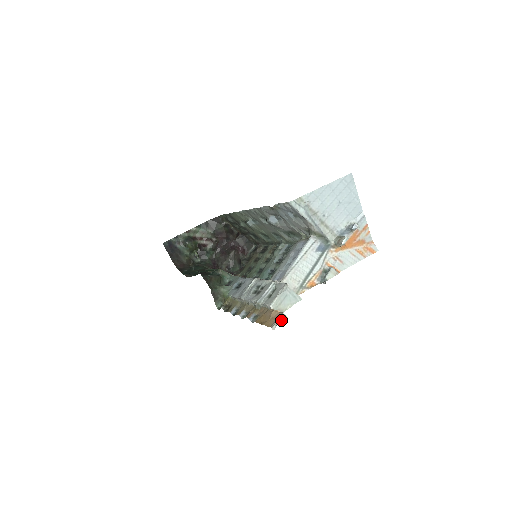
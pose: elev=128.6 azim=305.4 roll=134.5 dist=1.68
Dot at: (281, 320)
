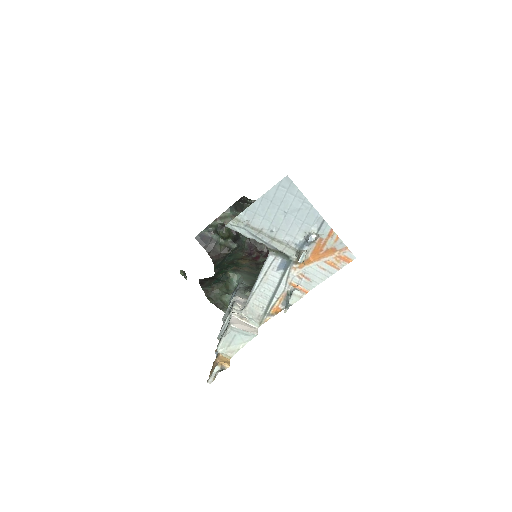
Dot at: (222, 369)
